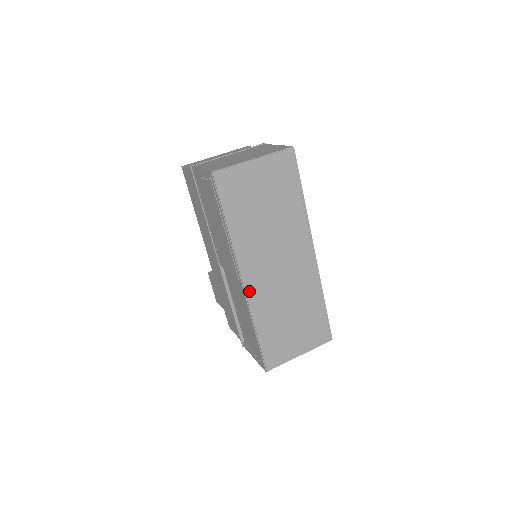
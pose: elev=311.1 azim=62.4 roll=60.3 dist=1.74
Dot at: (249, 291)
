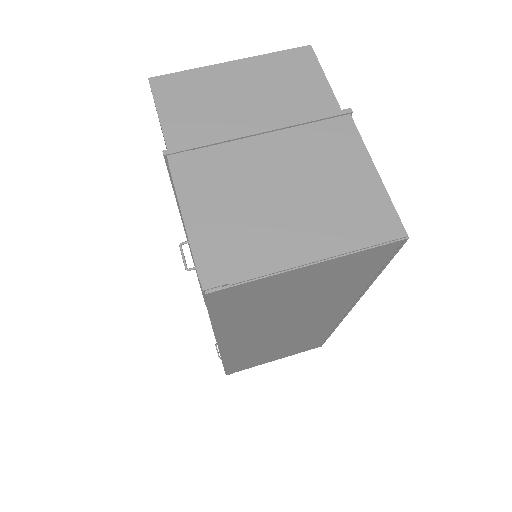
Dot at: (227, 352)
